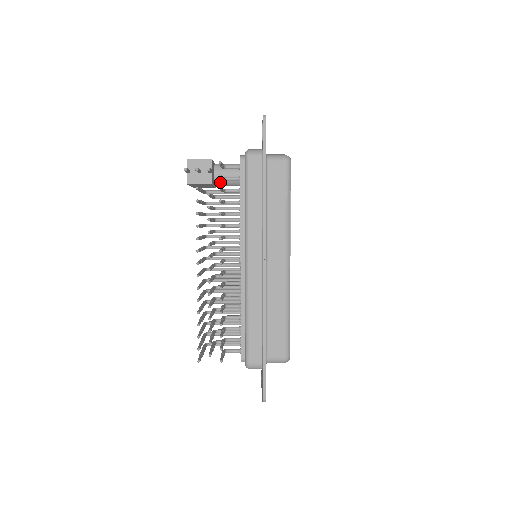
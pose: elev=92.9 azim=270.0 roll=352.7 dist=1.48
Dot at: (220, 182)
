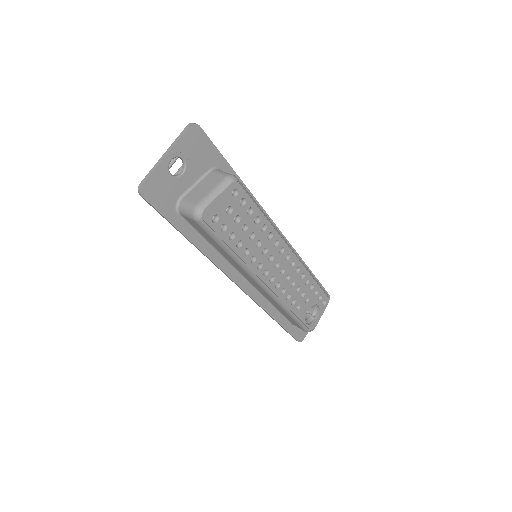
Dot at: occluded
